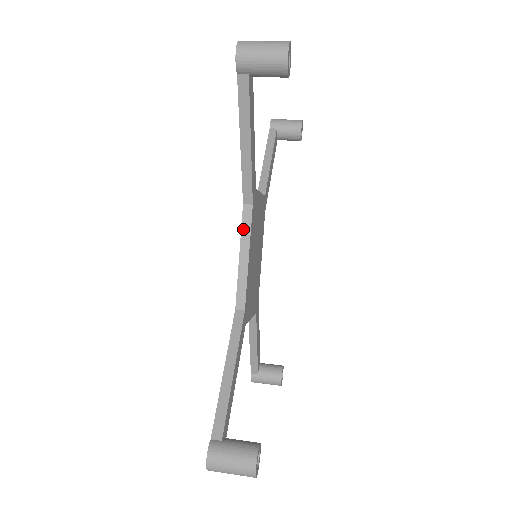
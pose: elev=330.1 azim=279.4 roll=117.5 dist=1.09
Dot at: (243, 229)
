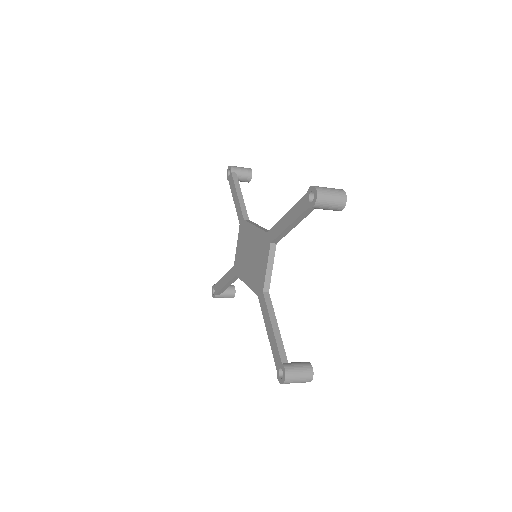
Dot at: (250, 222)
